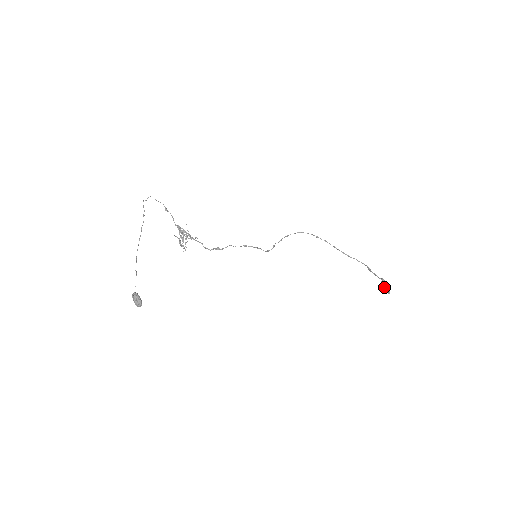
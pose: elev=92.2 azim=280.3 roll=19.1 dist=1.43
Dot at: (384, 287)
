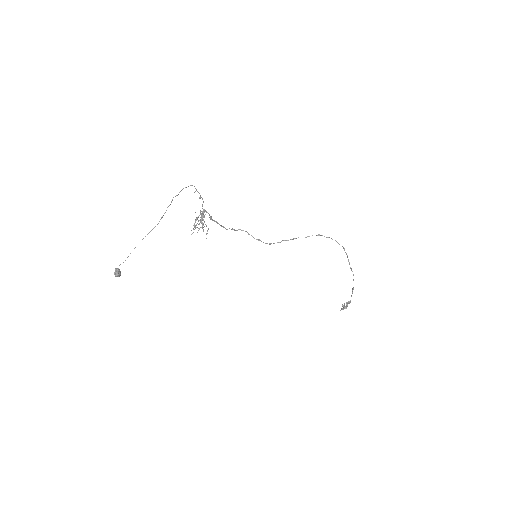
Dot at: (344, 305)
